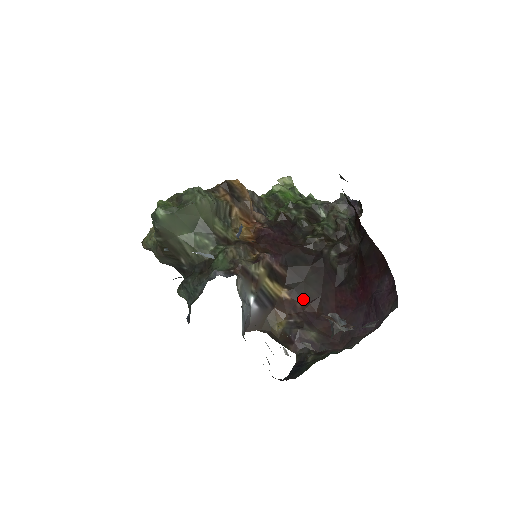
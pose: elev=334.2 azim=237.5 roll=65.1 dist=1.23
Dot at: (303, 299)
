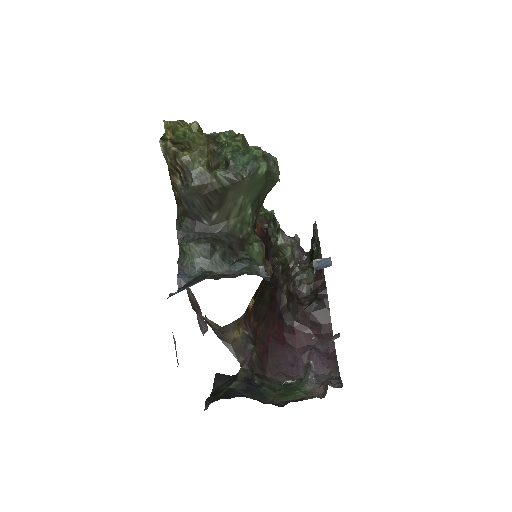
Dot at: (256, 315)
